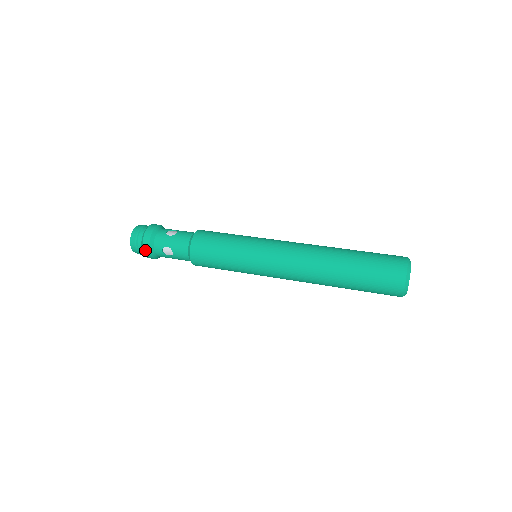
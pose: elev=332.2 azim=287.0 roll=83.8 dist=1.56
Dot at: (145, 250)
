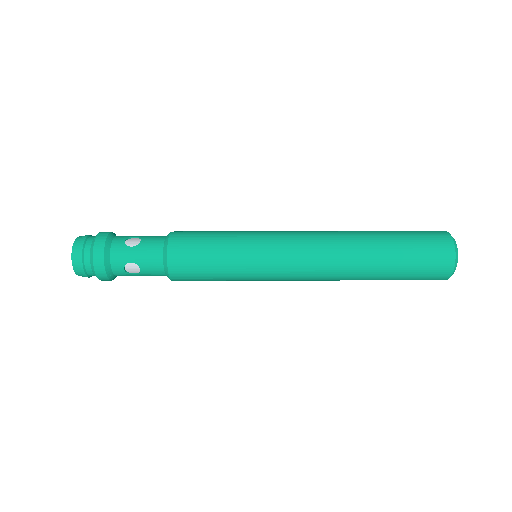
Dot at: (98, 272)
